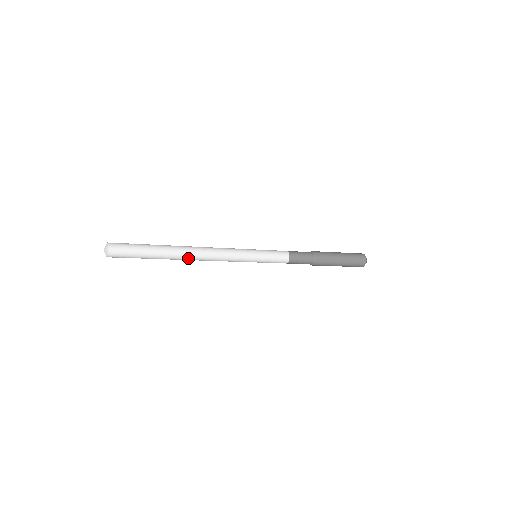
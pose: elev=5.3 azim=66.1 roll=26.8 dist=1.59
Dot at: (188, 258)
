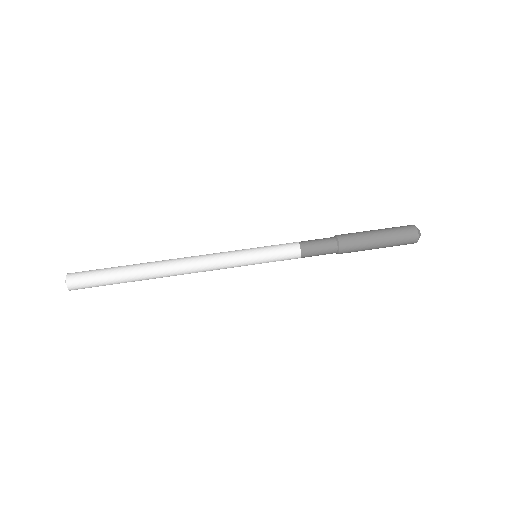
Dot at: (166, 276)
